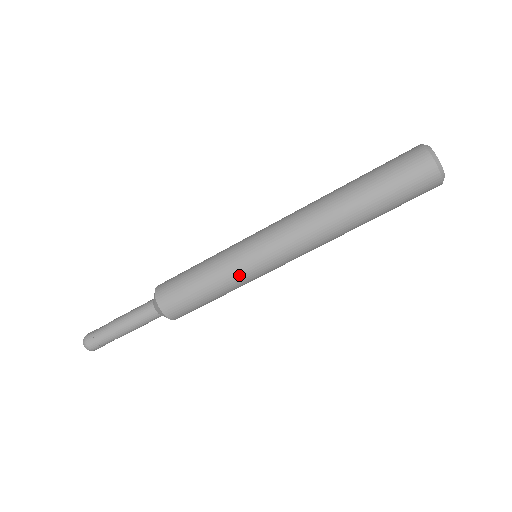
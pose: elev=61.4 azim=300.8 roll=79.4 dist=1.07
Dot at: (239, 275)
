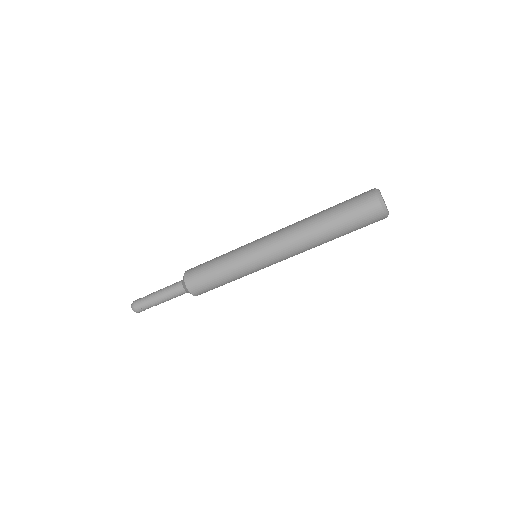
Dot at: (239, 262)
